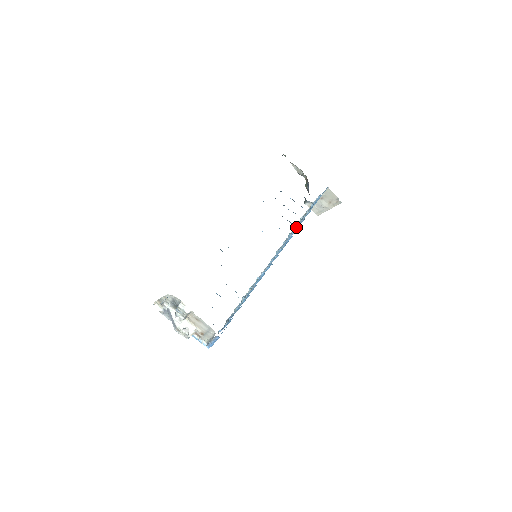
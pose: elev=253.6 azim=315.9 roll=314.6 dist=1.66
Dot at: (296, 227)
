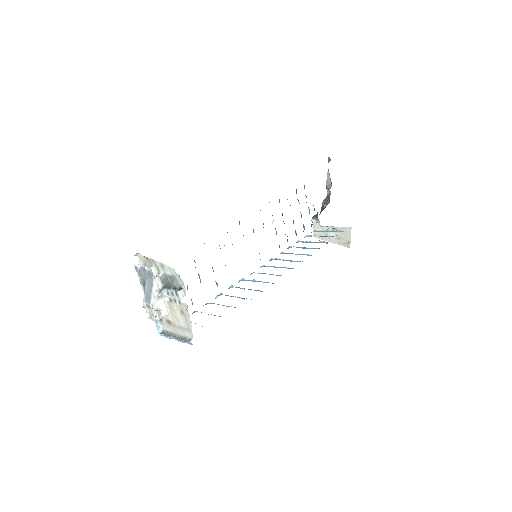
Dot at: occluded
